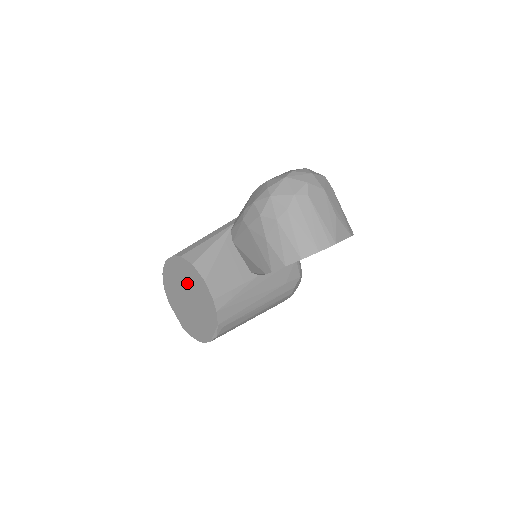
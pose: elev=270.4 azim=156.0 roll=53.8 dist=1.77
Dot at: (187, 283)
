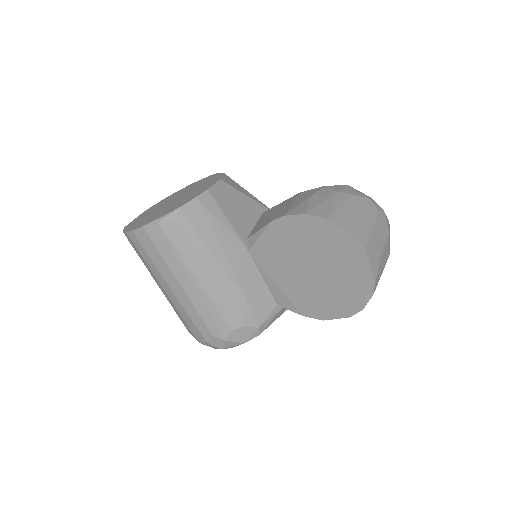
Dot at: (194, 188)
